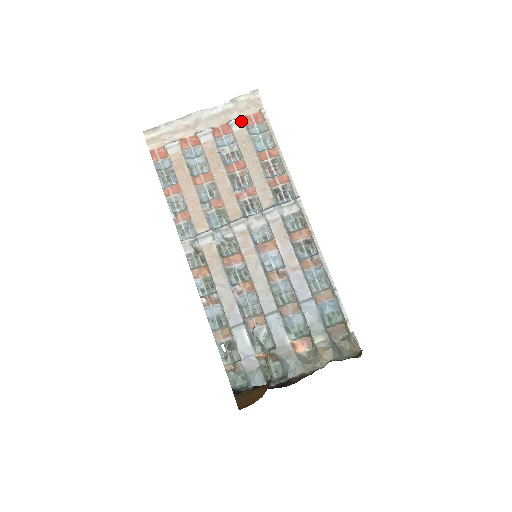
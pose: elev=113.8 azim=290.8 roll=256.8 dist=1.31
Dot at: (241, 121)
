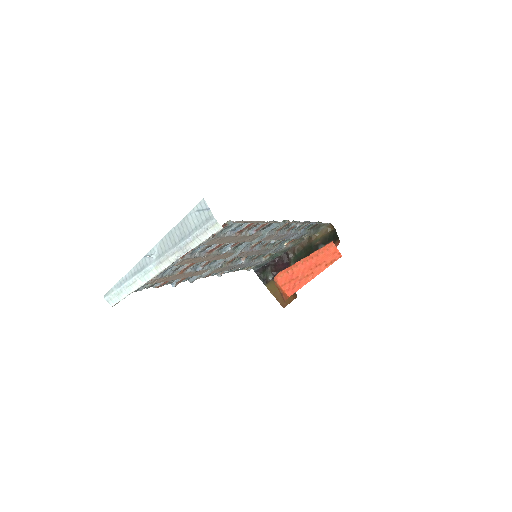
Dot at: (209, 239)
